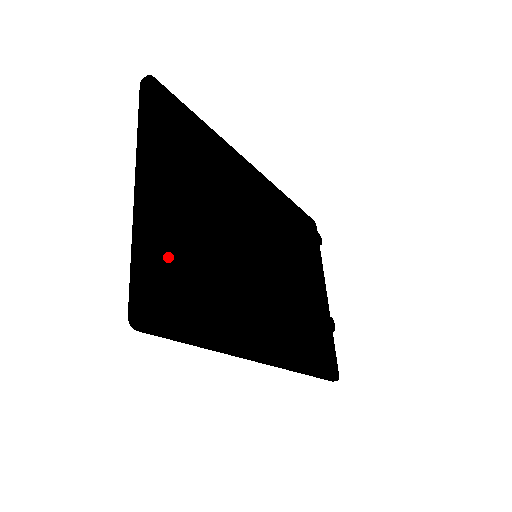
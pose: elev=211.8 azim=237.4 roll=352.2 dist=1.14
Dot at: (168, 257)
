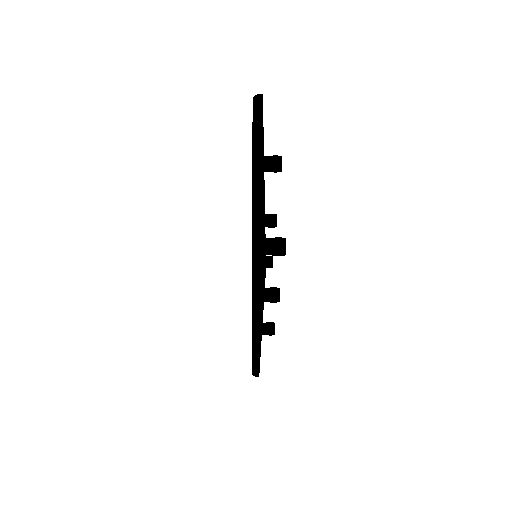
Dot at: occluded
